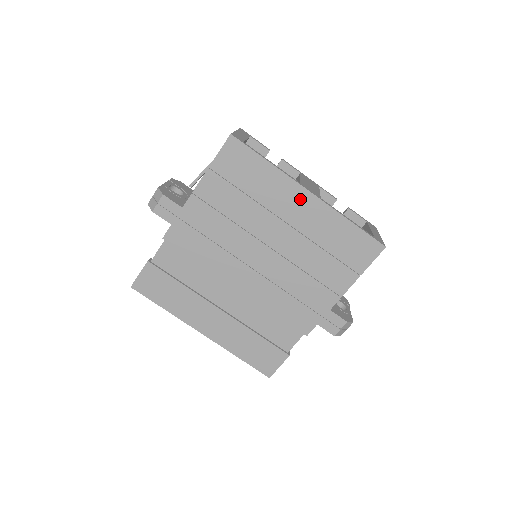
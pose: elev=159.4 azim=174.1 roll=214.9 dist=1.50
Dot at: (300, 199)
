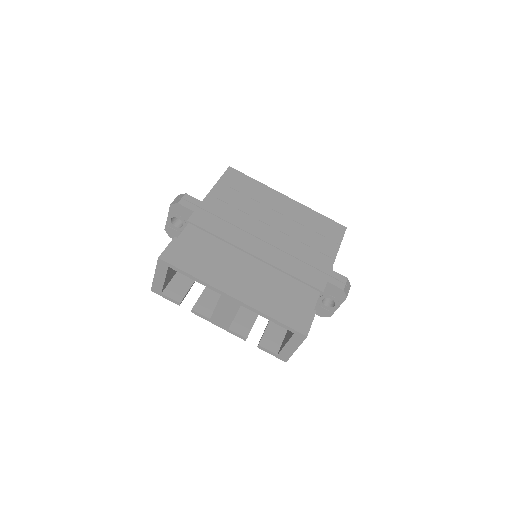
Dot at: (283, 200)
